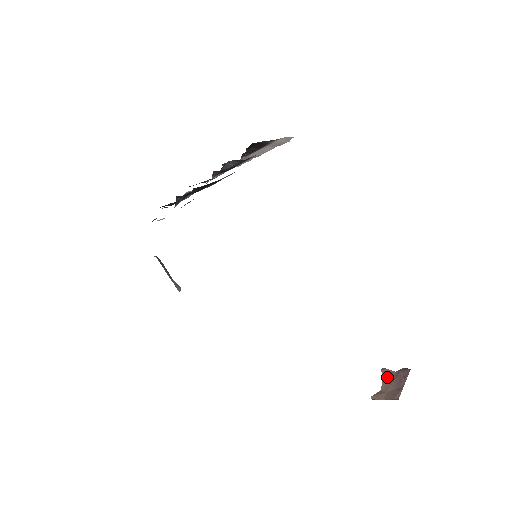
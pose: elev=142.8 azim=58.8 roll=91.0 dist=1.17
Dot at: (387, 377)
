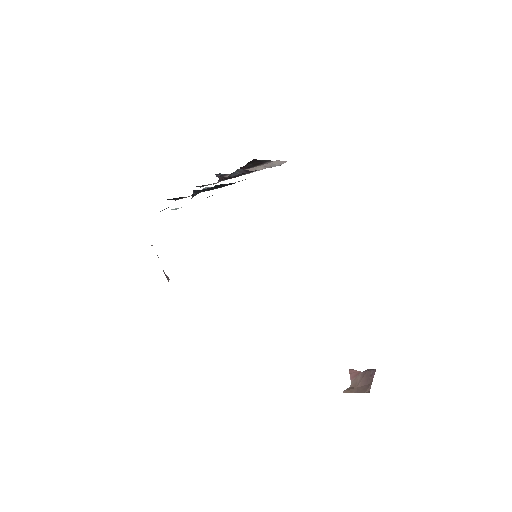
Dot at: (355, 376)
